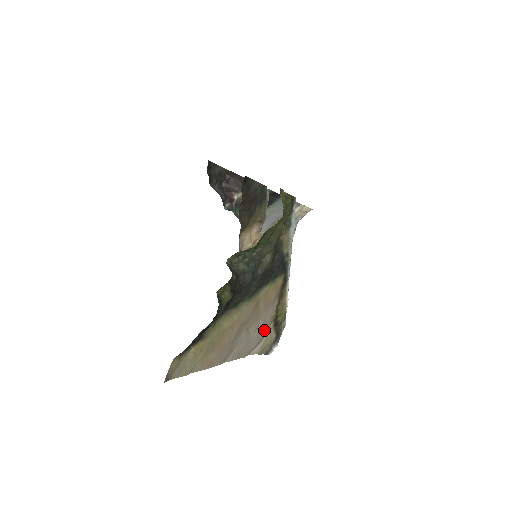
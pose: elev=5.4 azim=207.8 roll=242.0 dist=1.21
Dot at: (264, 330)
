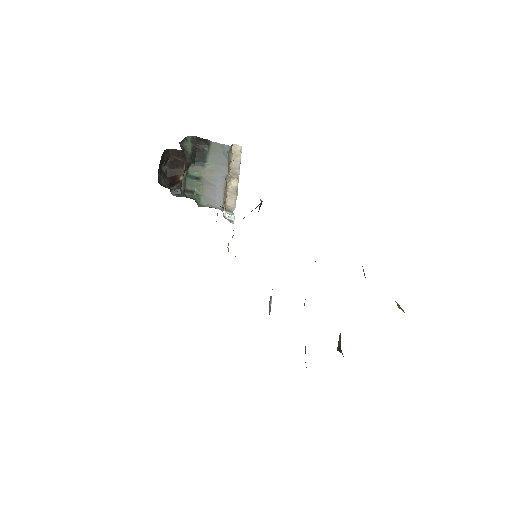
Dot at: occluded
